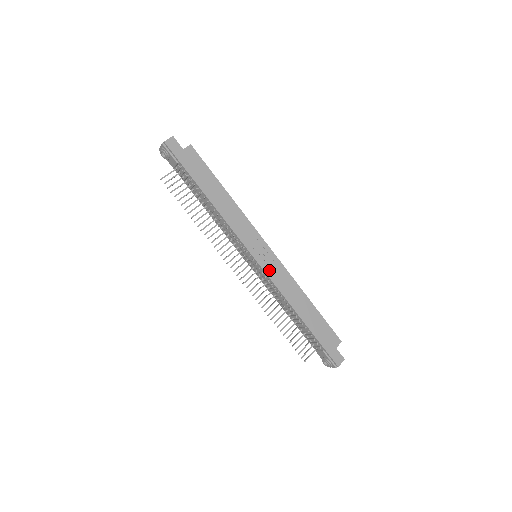
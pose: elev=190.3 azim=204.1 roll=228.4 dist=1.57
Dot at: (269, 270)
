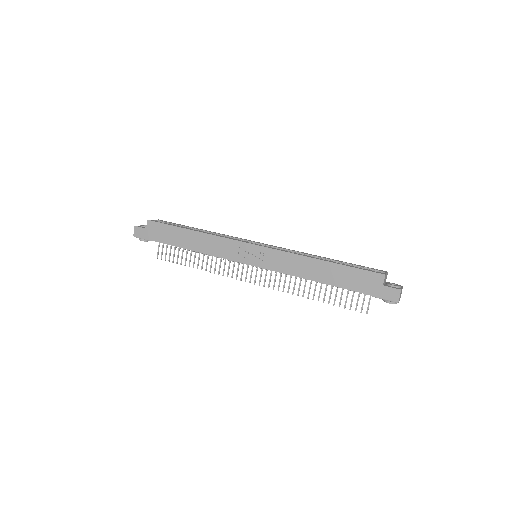
Dot at: (268, 264)
